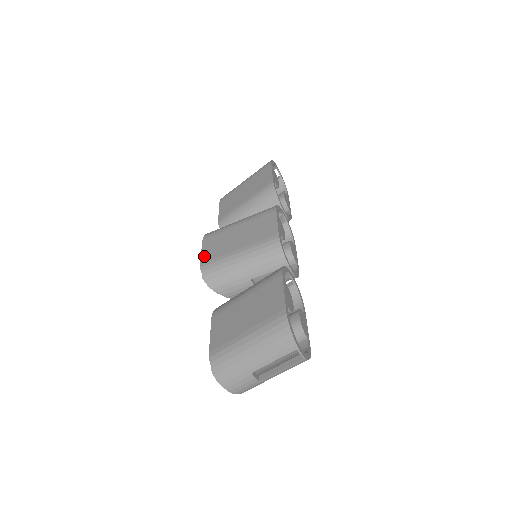
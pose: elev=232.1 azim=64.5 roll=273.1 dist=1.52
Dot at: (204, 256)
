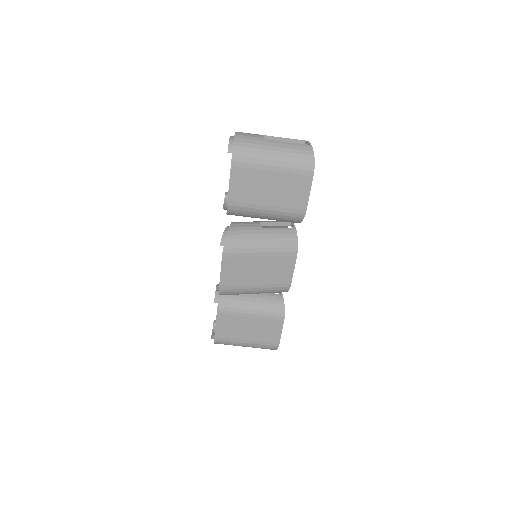
Dot at: (224, 280)
